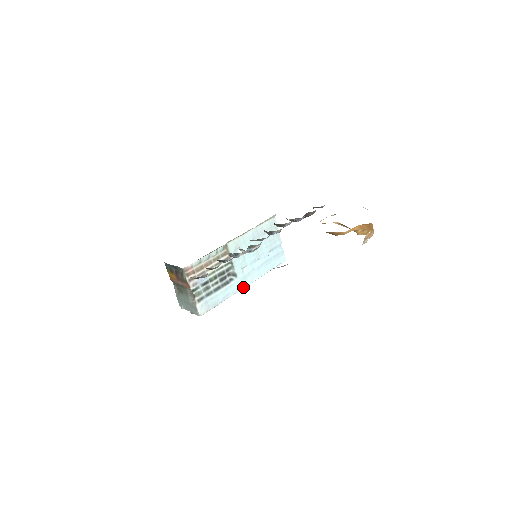
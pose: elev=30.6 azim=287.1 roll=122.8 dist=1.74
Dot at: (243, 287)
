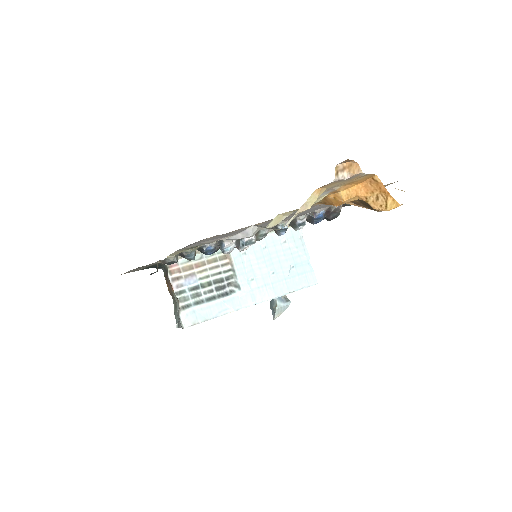
Dot at: (250, 305)
